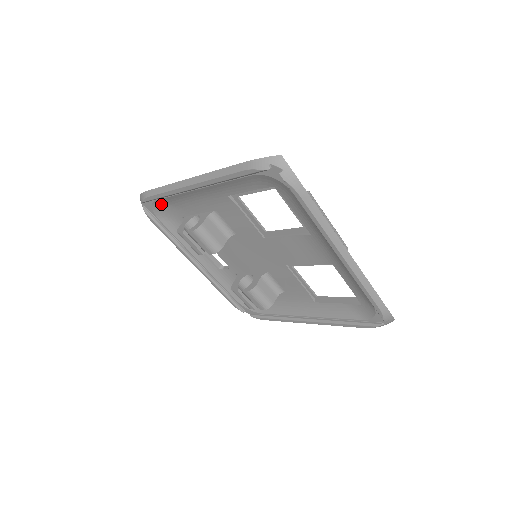
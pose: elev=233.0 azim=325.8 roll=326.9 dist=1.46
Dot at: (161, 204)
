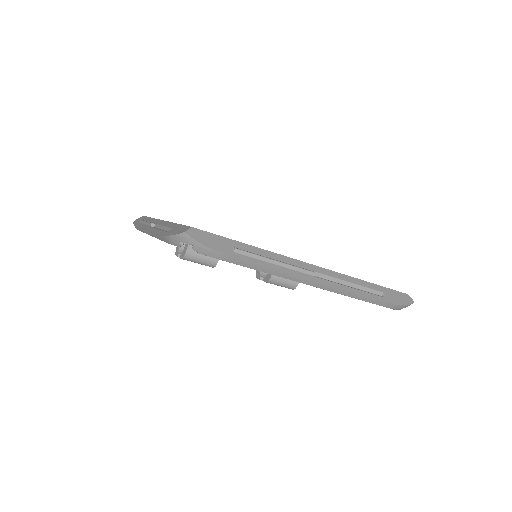
Dot at: occluded
